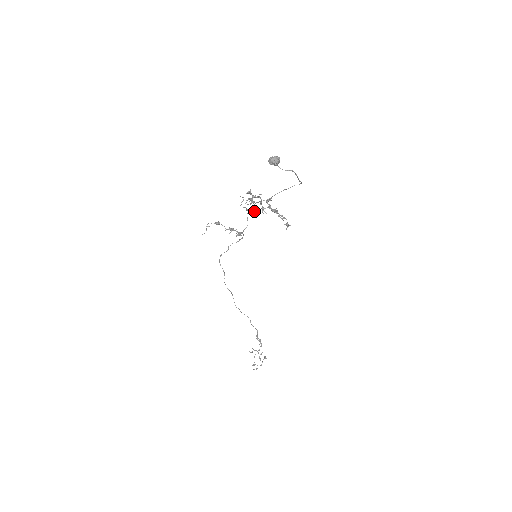
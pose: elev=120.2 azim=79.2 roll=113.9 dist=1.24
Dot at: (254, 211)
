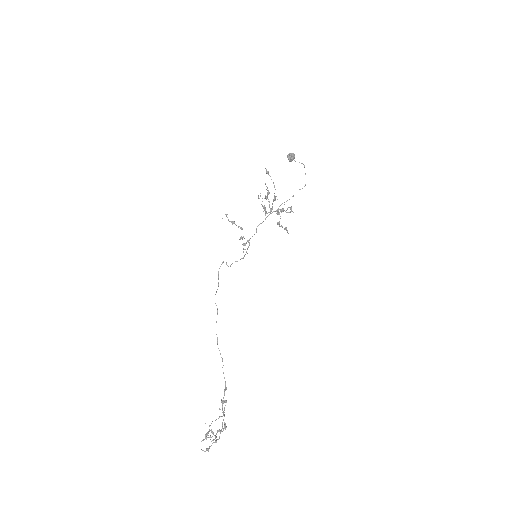
Dot at: occluded
